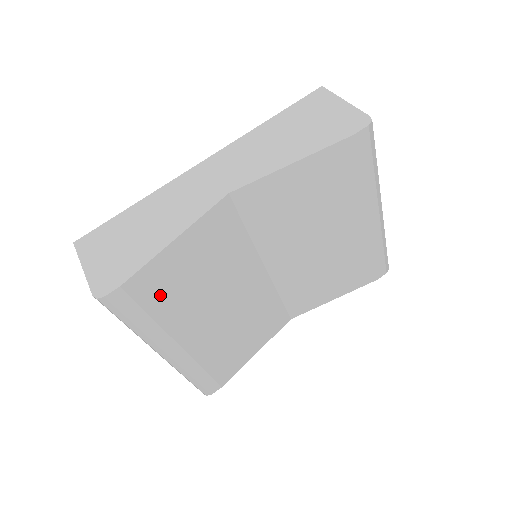
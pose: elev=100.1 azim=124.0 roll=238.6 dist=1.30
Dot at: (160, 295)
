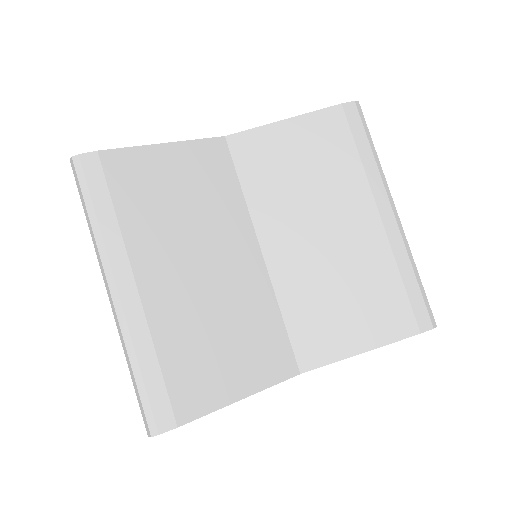
Dot at: (133, 192)
